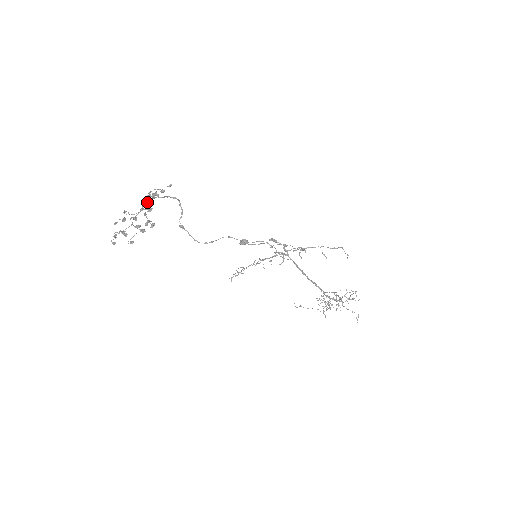
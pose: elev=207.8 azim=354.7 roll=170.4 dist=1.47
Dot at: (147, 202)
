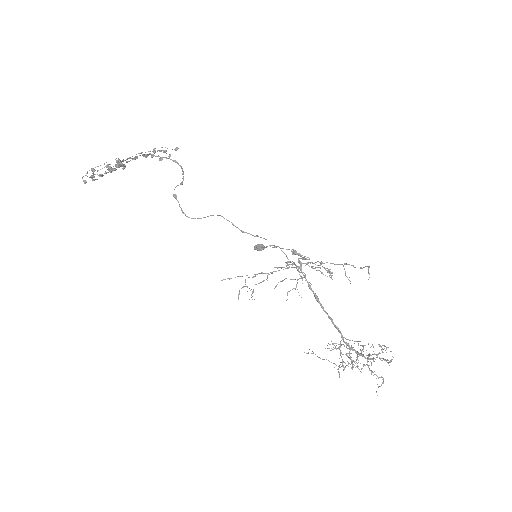
Dot at: (140, 155)
